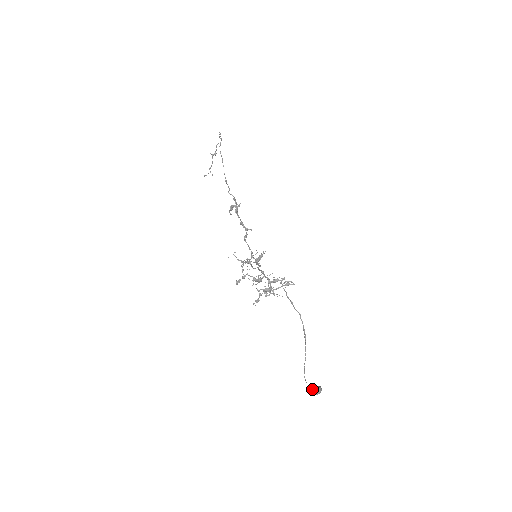
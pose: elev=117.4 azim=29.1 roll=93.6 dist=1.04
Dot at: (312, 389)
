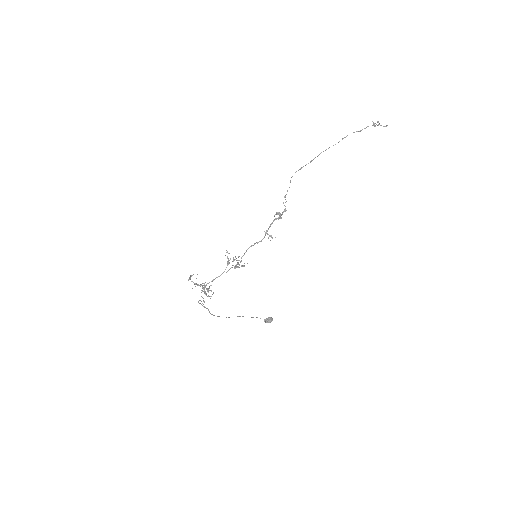
Dot at: (268, 317)
